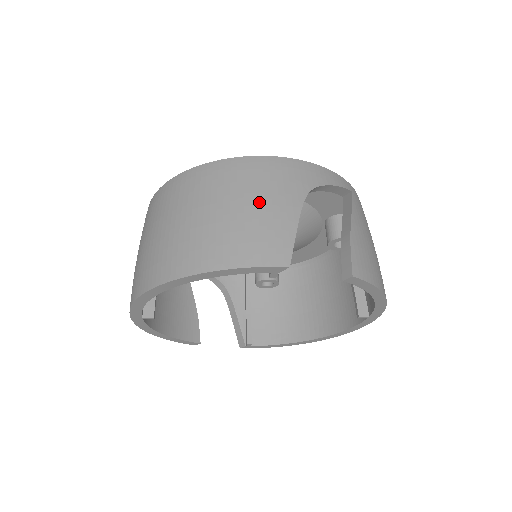
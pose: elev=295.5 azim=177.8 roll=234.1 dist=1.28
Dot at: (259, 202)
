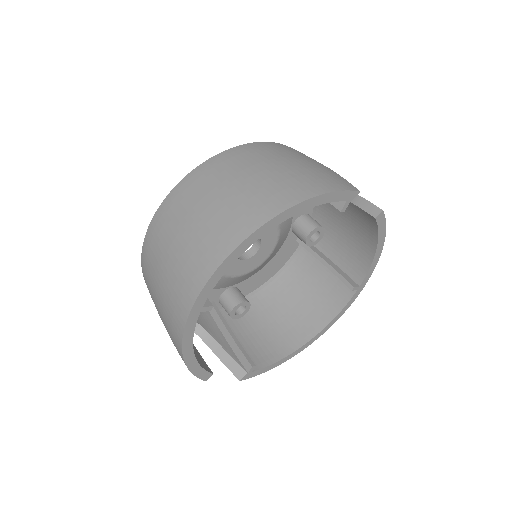
Dot at: (304, 160)
